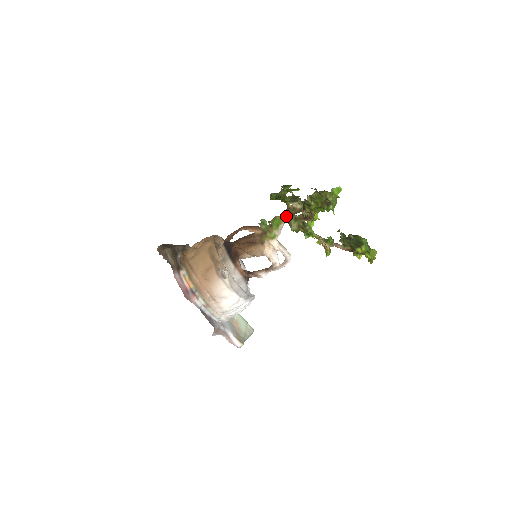
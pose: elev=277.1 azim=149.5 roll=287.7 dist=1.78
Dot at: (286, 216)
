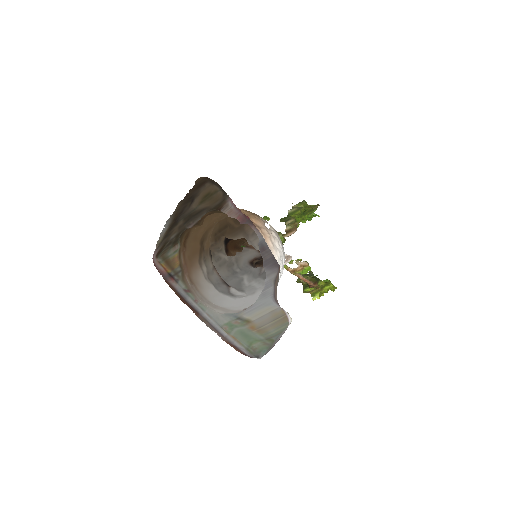
Dot at: occluded
